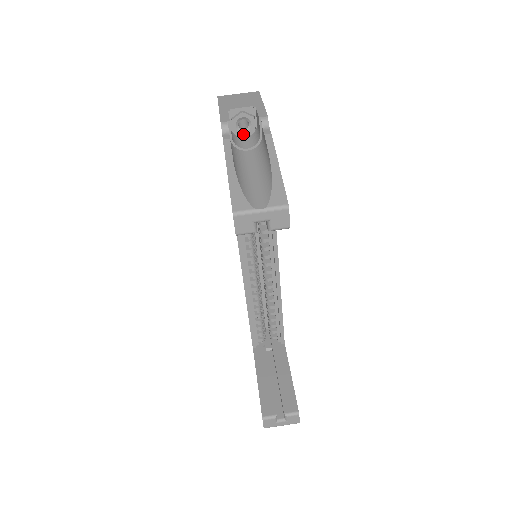
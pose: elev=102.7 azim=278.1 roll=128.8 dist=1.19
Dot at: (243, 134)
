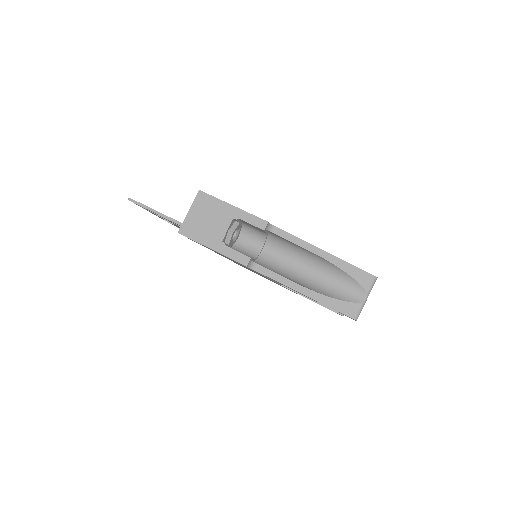
Dot at: (237, 238)
